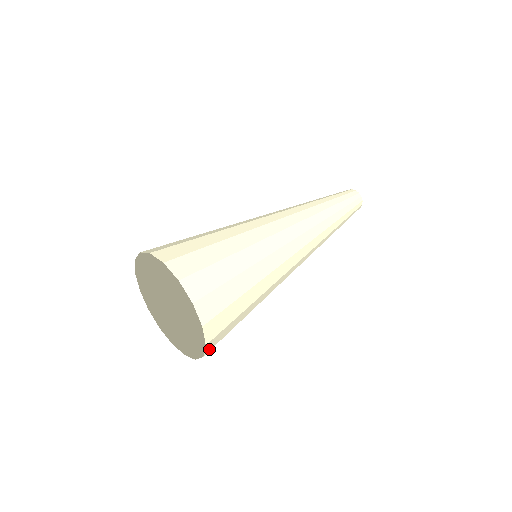
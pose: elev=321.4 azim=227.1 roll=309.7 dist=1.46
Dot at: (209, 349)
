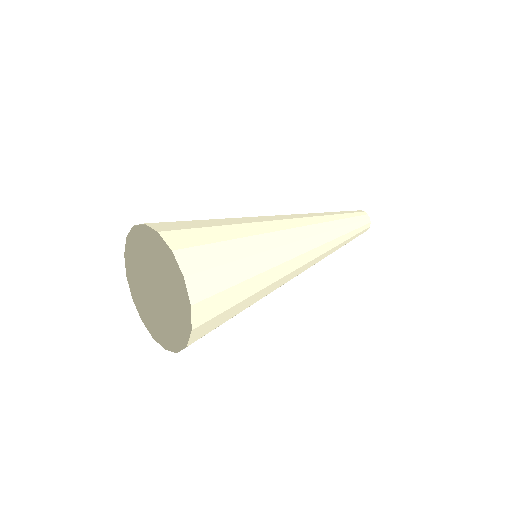
Dot at: (197, 297)
